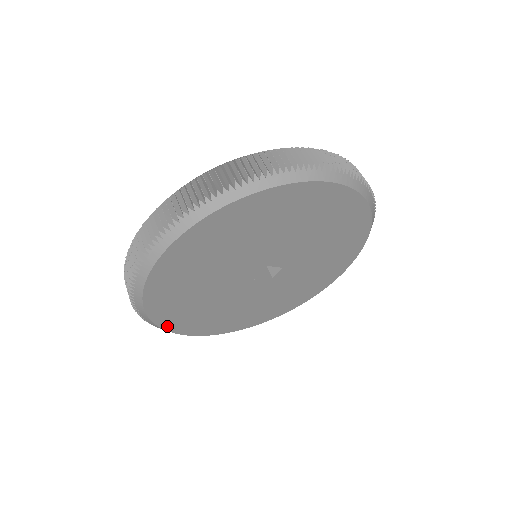
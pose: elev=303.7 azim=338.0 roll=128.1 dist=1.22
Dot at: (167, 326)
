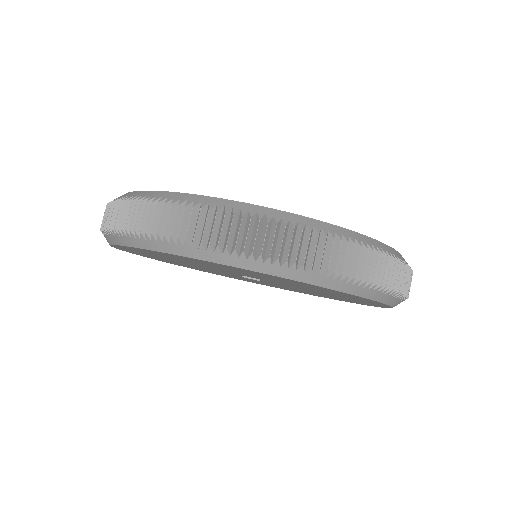
Dot at: occluded
